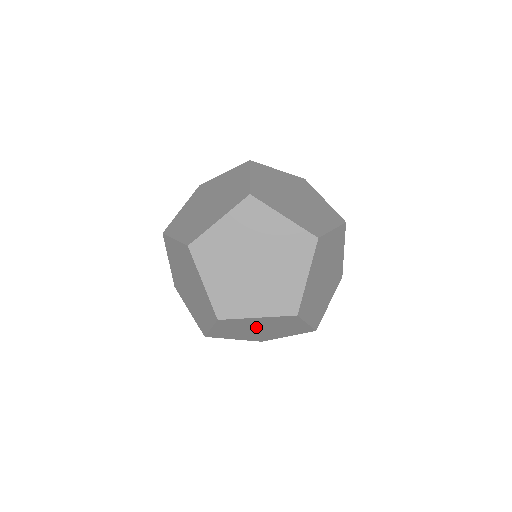
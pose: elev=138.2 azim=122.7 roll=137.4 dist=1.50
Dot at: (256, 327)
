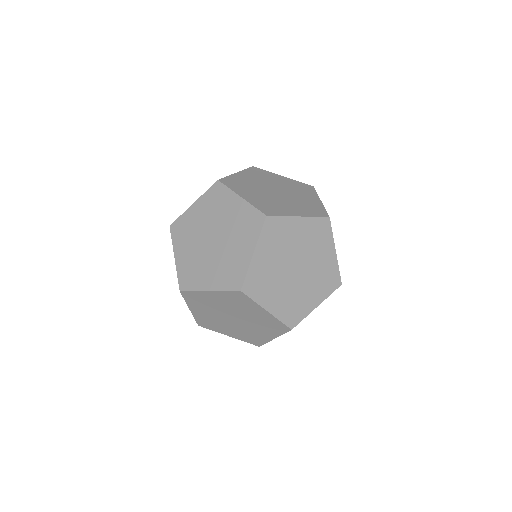
Dot at: occluded
